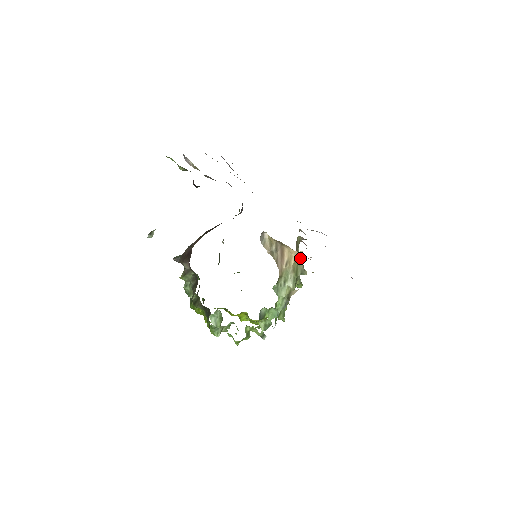
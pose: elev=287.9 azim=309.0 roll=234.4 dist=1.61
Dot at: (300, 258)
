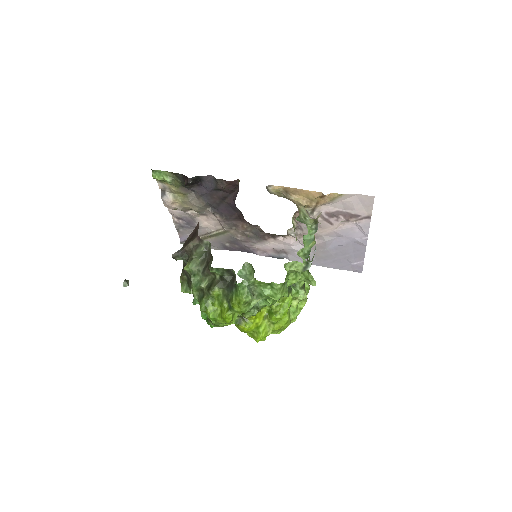
Dot at: occluded
